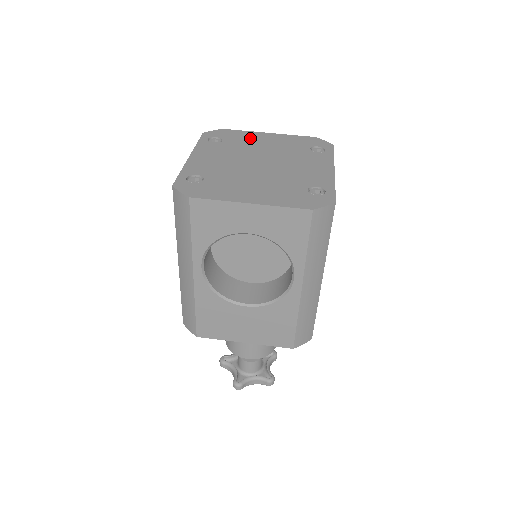
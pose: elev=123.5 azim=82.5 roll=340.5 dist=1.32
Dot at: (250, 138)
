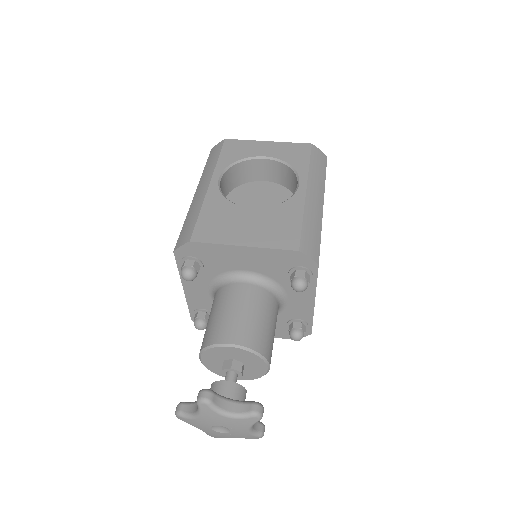
Dot at: occluded
